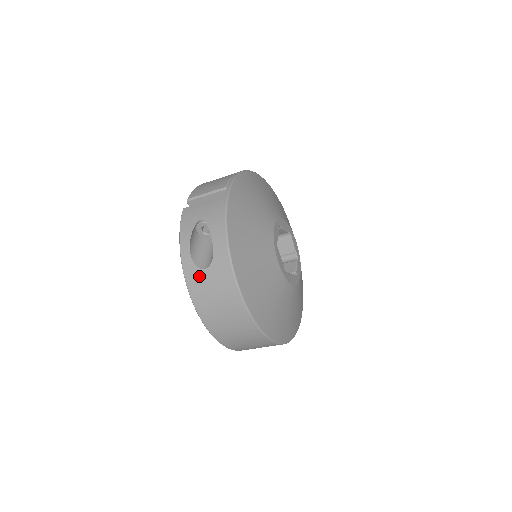
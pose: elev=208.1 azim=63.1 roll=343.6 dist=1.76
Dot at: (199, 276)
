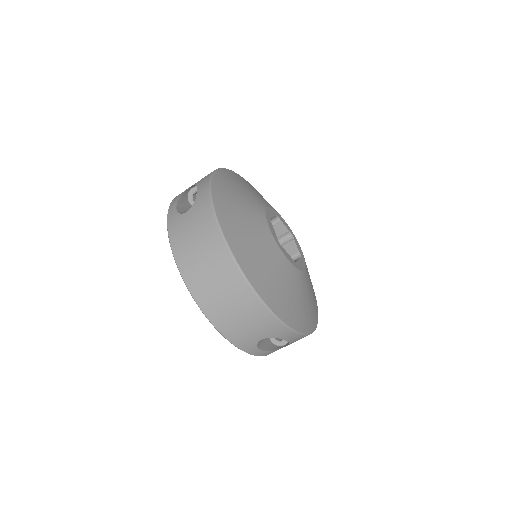
Dot at: (180, 220)
